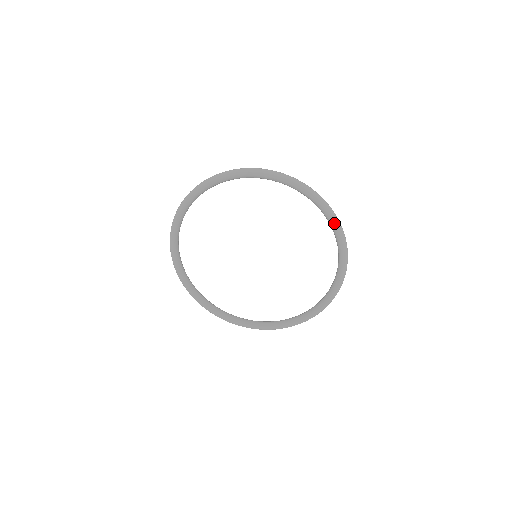
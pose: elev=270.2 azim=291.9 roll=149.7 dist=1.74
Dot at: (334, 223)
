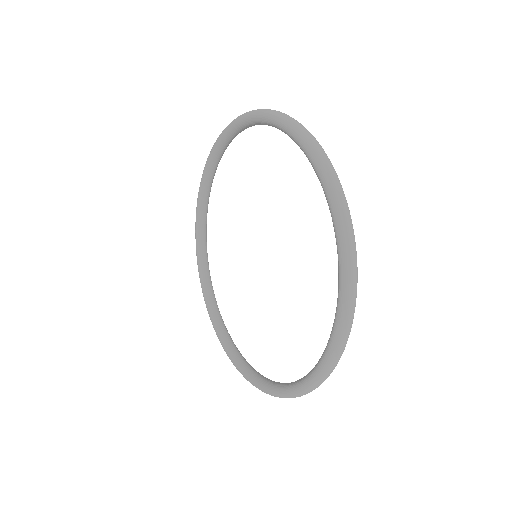
Dot at: (339, 315)
